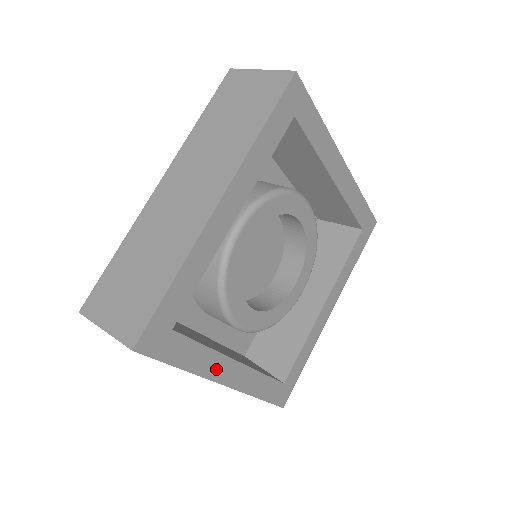
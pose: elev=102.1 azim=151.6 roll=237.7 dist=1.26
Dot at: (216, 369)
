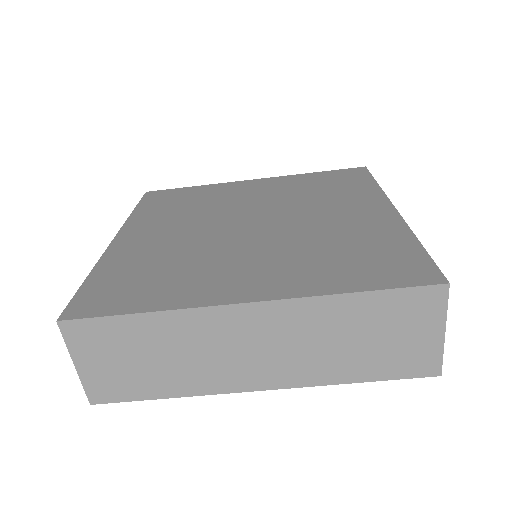
Dot at: occluded
